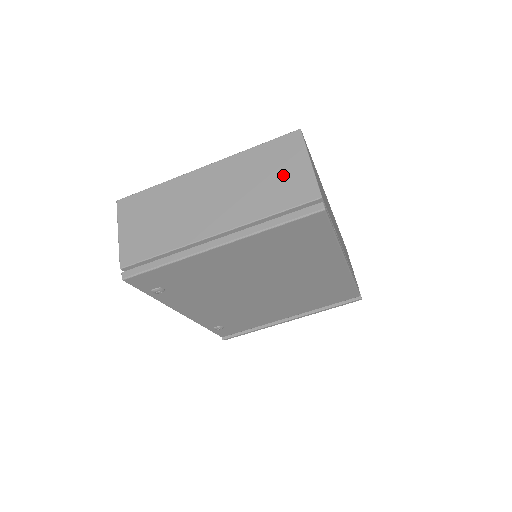
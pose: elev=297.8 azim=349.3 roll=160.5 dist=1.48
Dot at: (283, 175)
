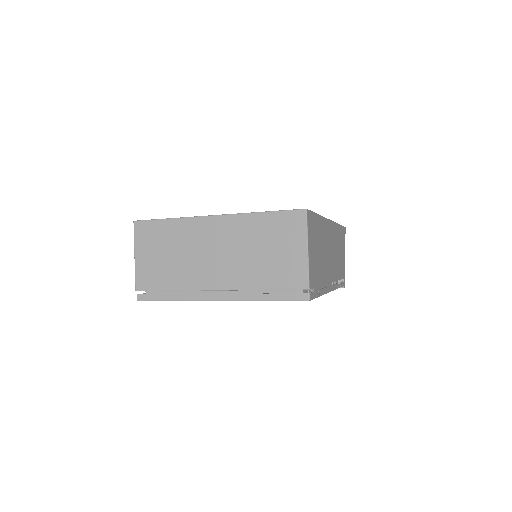
Dot at: (282, 254)
